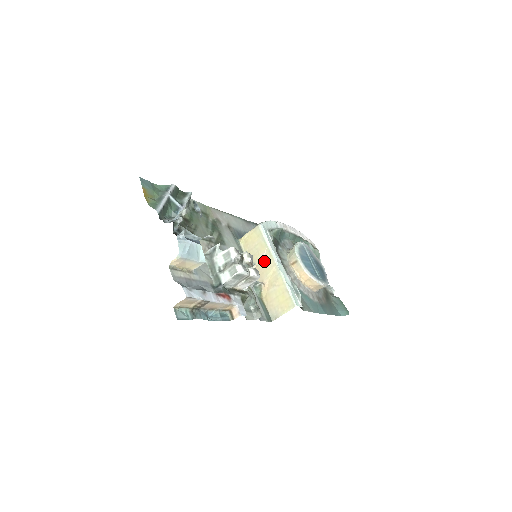
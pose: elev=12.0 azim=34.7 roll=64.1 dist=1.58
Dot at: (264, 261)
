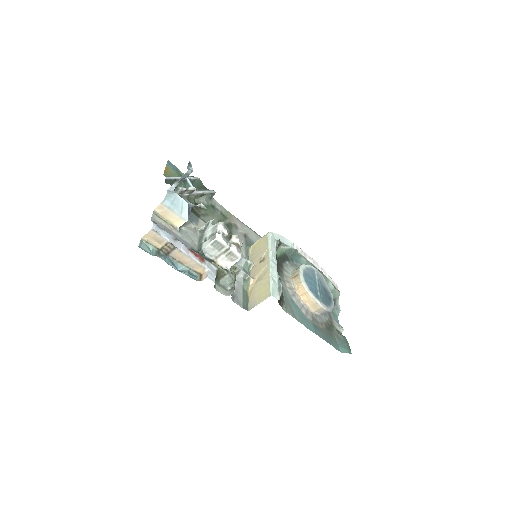
Dot at: (261, 260)
